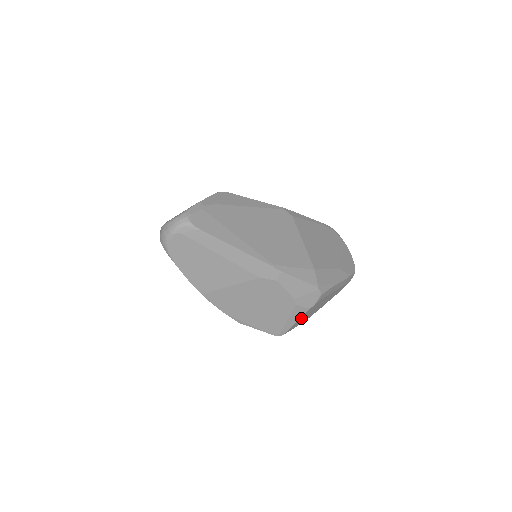
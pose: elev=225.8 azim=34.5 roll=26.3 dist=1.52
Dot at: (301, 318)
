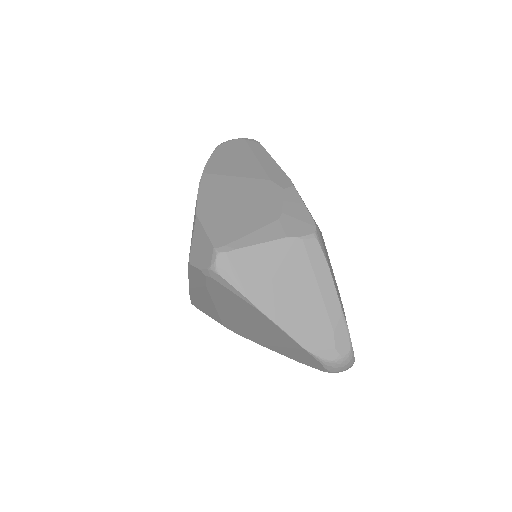
Dot at: (264, 252)
